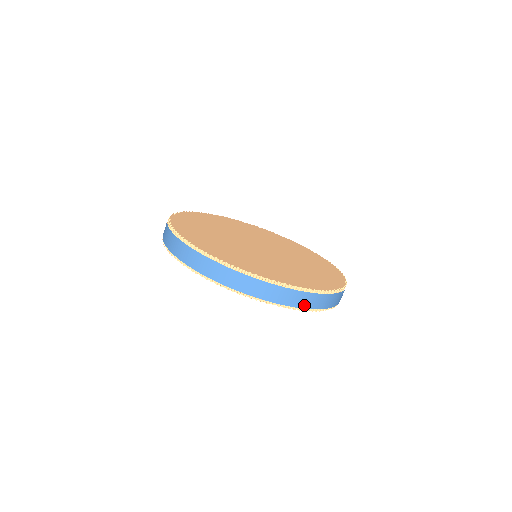
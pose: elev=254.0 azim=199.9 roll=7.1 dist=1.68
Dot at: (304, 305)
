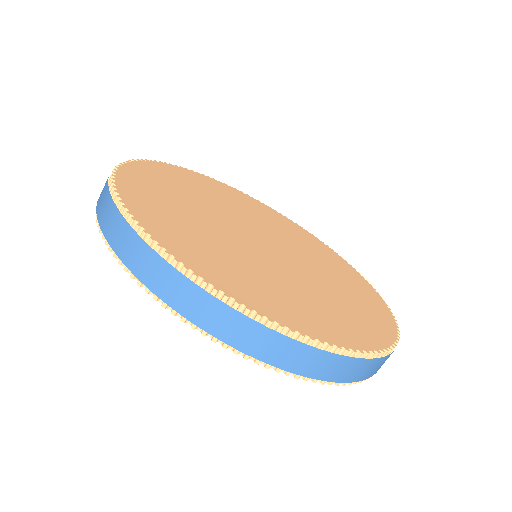
Dot at: (298, 368)
